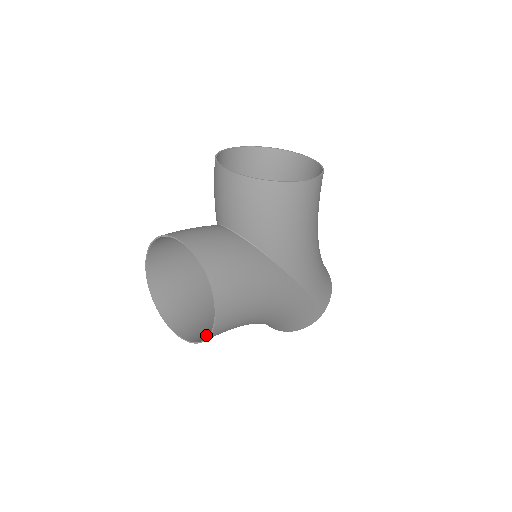
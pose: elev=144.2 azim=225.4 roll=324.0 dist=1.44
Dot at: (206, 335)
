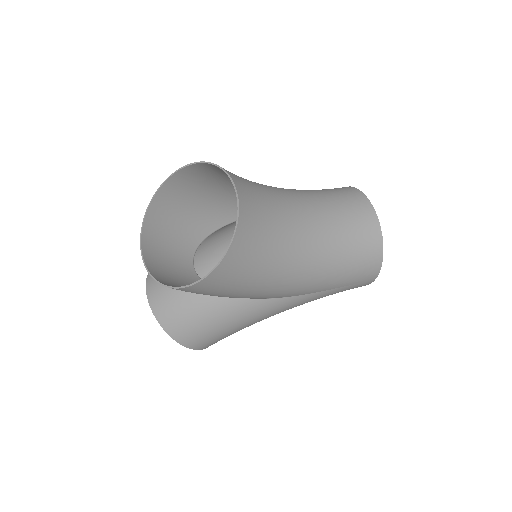
Dot at: occluded
